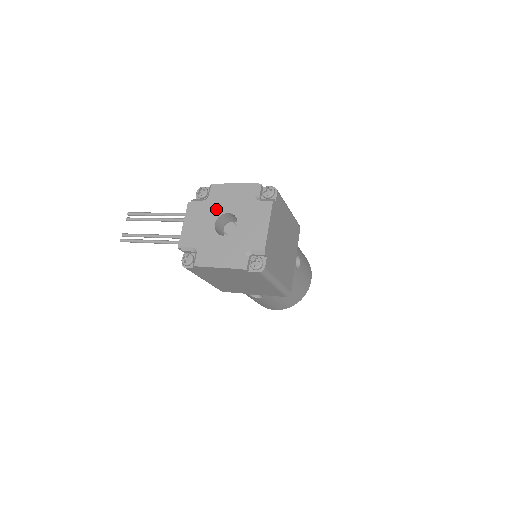
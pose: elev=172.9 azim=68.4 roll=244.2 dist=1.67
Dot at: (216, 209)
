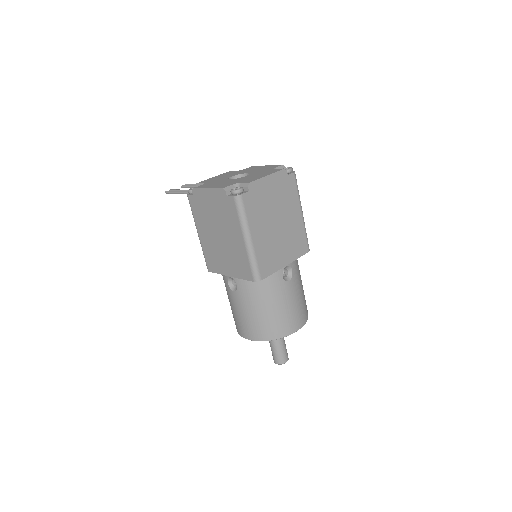
Dot at: (241, 172)
